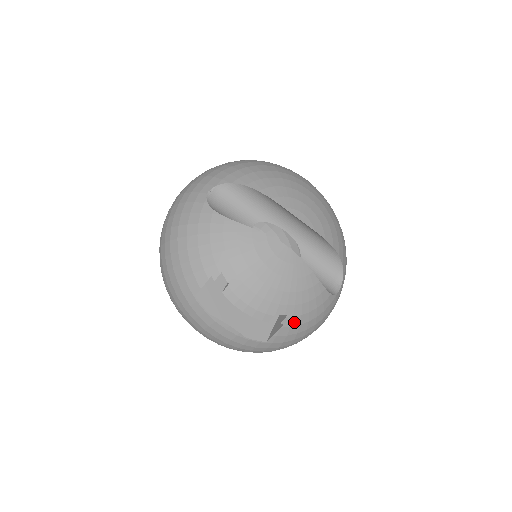
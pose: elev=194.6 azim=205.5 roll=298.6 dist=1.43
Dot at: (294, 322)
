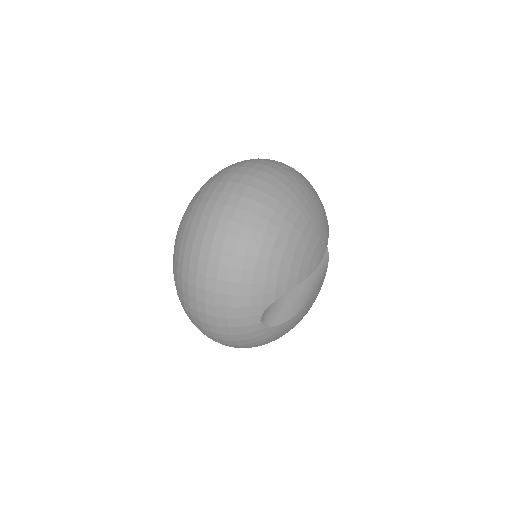
Dot at: occluded
